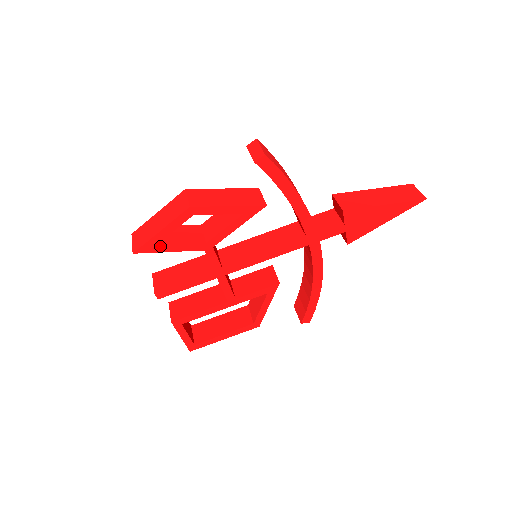
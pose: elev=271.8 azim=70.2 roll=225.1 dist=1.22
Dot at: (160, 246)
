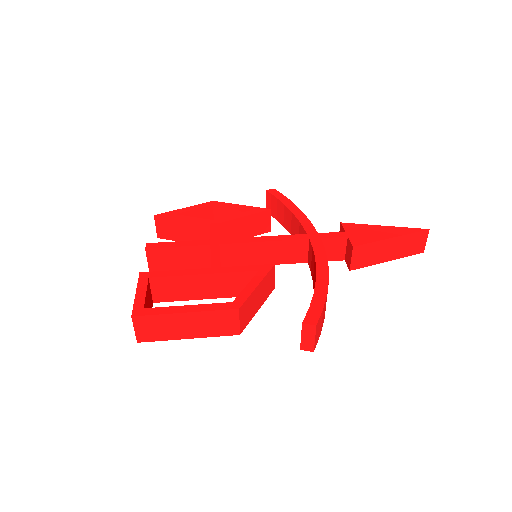
Dot at: (177, 216)
